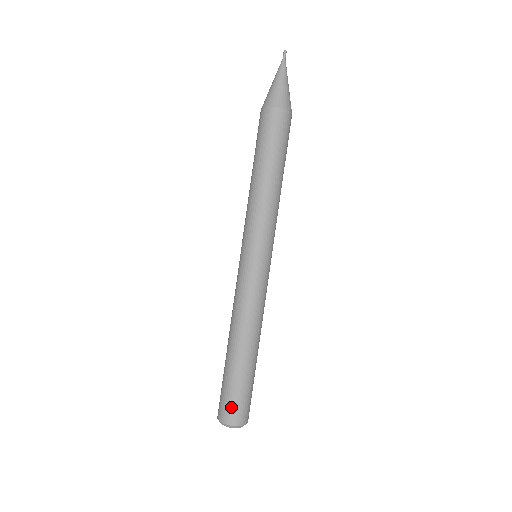
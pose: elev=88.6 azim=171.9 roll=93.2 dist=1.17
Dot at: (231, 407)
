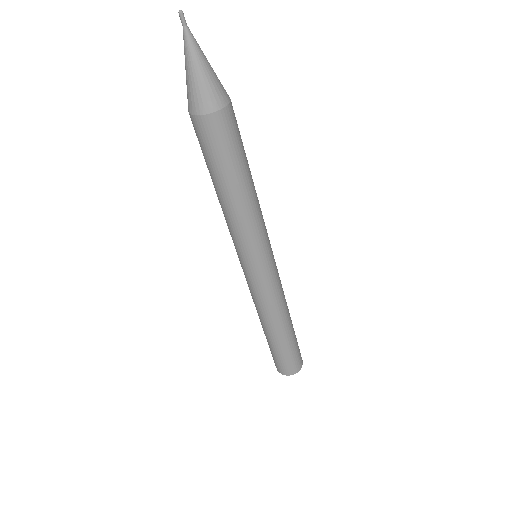
Dot at: (285, 366)
